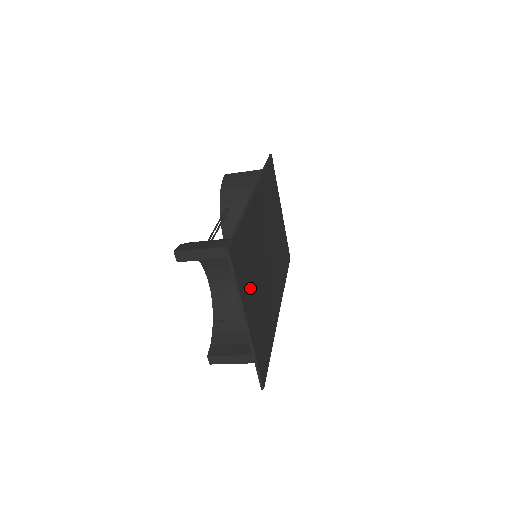
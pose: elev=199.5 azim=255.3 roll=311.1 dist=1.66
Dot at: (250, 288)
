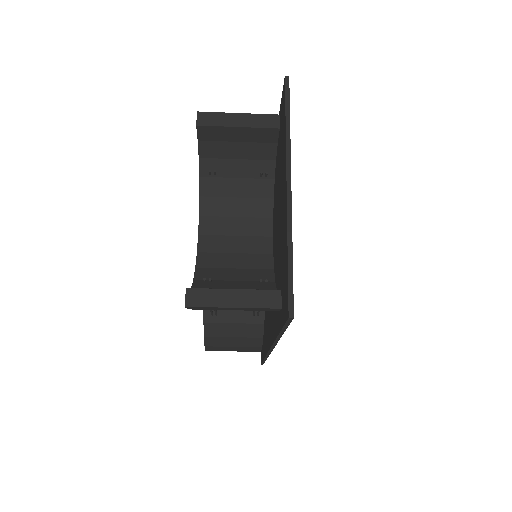
Dot at: occluded
